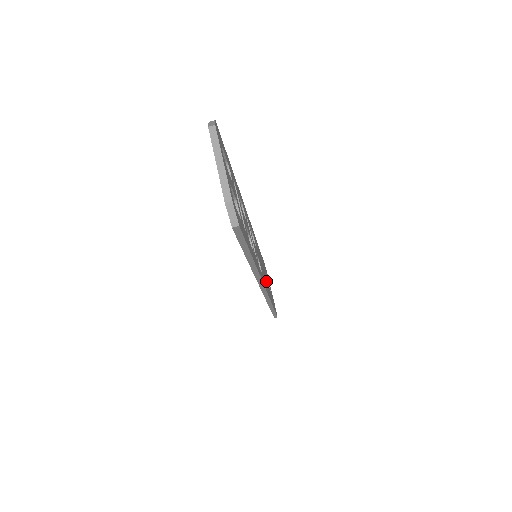
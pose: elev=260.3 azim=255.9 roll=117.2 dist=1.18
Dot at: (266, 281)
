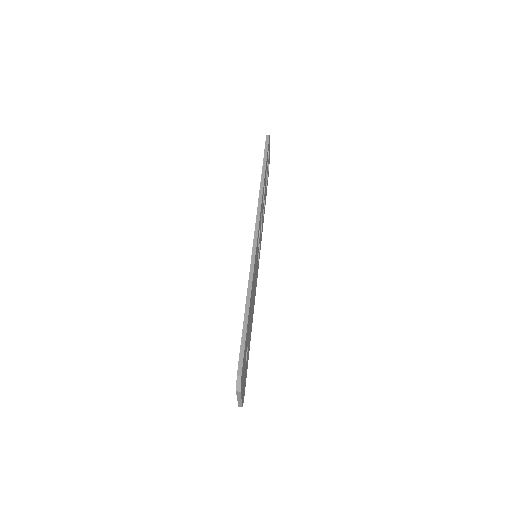
Dot at: (252, 296)
